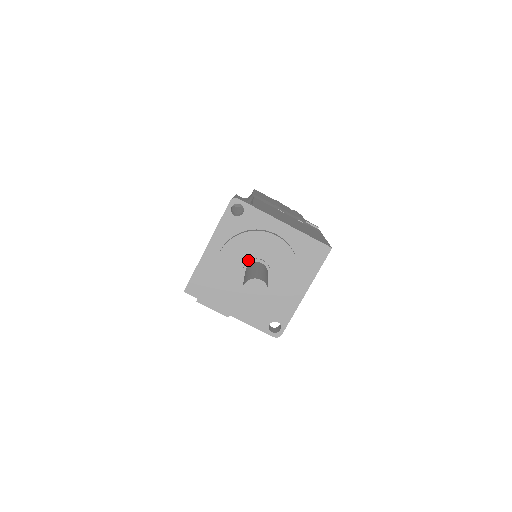
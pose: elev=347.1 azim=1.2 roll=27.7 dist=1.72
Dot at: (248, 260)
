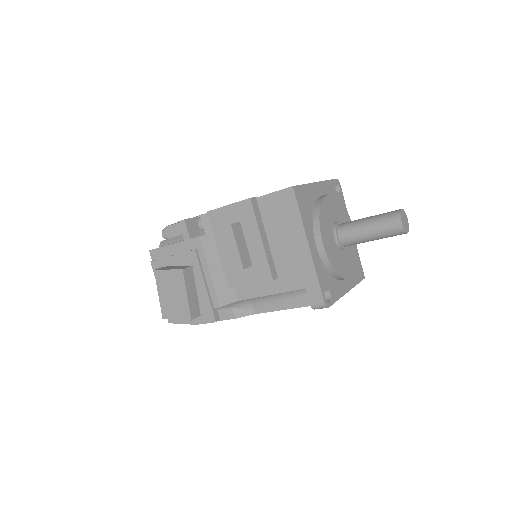
Dot at: occluded
